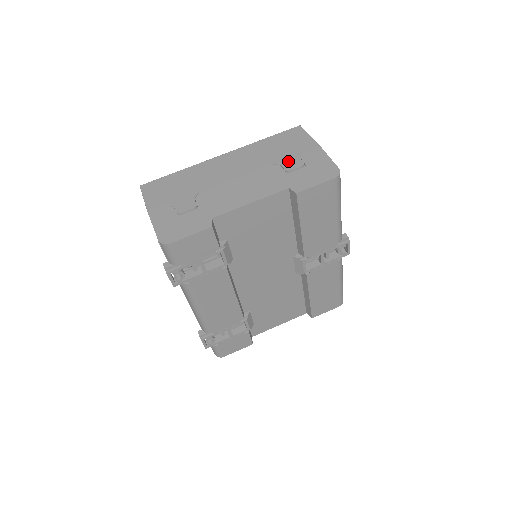
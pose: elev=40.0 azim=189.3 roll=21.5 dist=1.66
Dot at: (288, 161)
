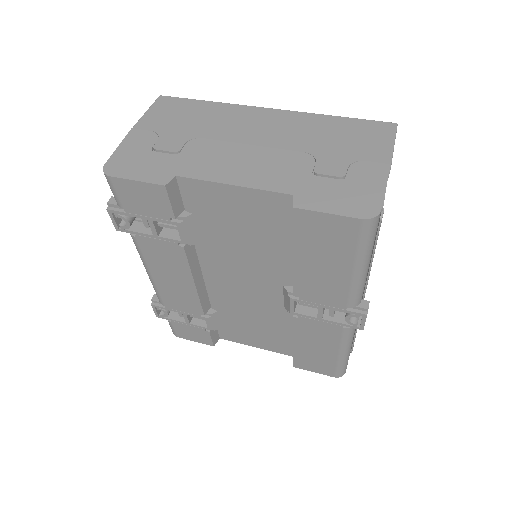
Dot at: (330, 160)
